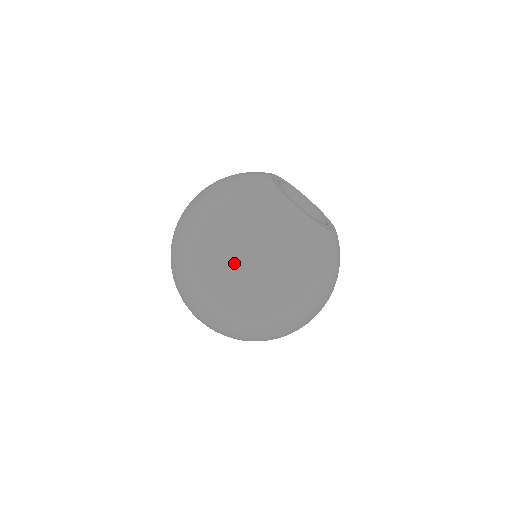
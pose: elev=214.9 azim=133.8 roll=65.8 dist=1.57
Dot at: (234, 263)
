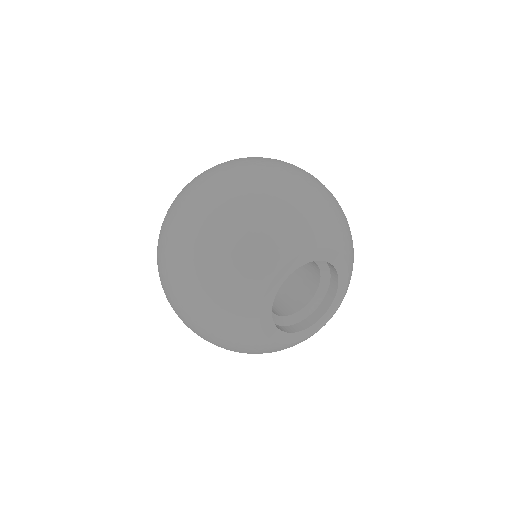
Dot at: occluded
